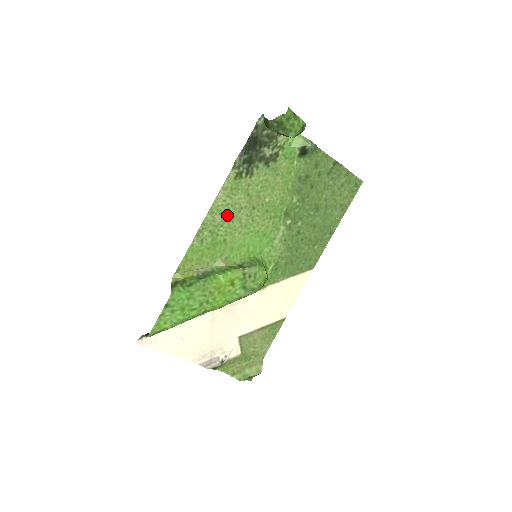
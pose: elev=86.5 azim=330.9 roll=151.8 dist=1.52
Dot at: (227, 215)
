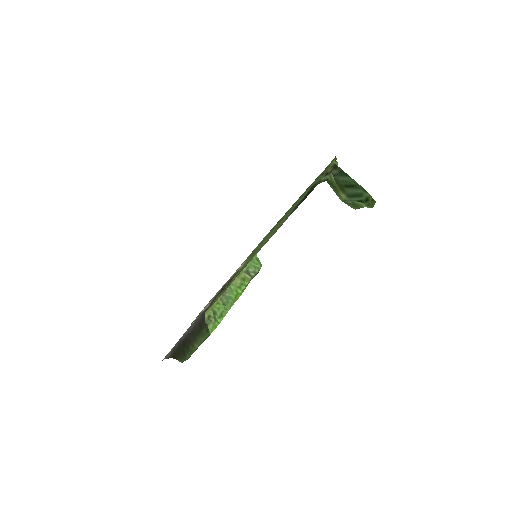
Dot at: (258, 250)
